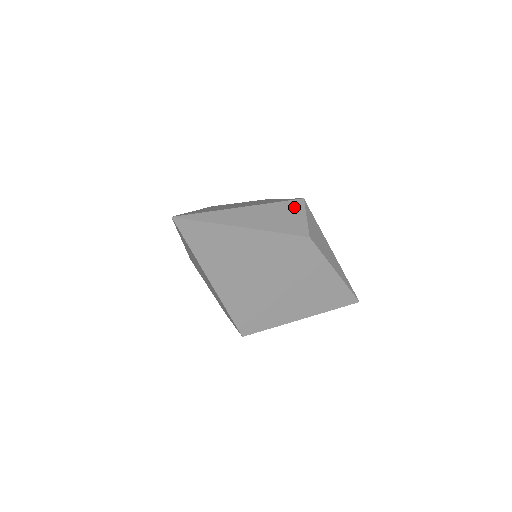
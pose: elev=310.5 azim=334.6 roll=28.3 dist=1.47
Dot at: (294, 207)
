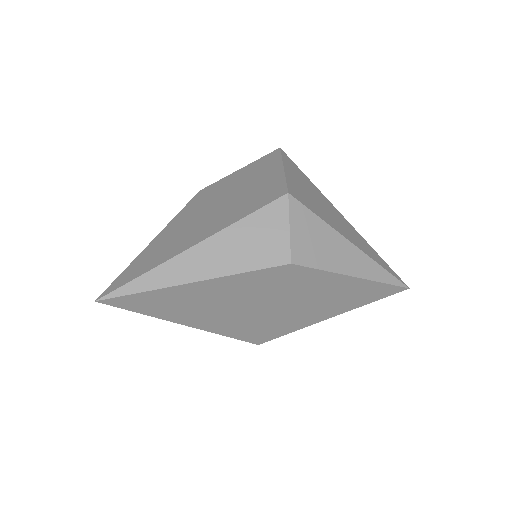
Dot at: (270, 217)
